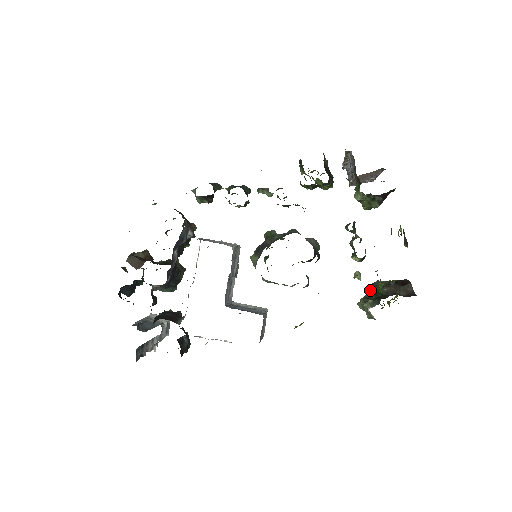
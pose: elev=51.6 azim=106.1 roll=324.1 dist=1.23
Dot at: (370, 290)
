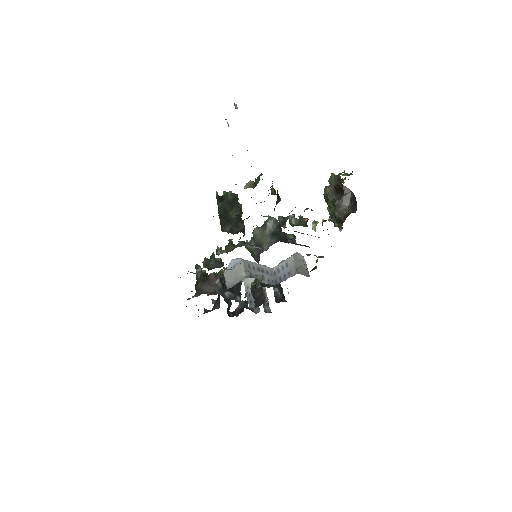
Dot at: (327, 203)
